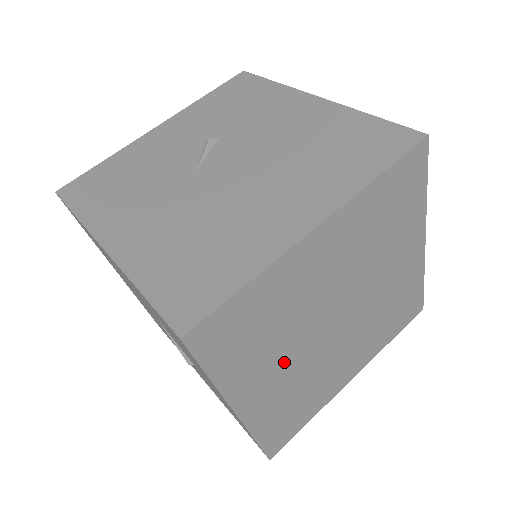
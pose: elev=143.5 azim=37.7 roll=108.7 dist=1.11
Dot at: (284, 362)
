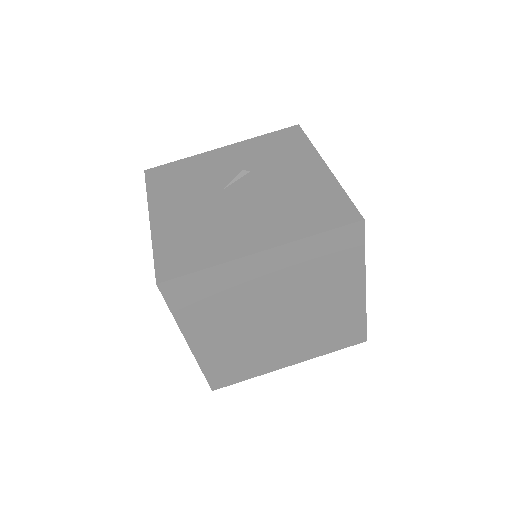
Dot at: (229, 328)
